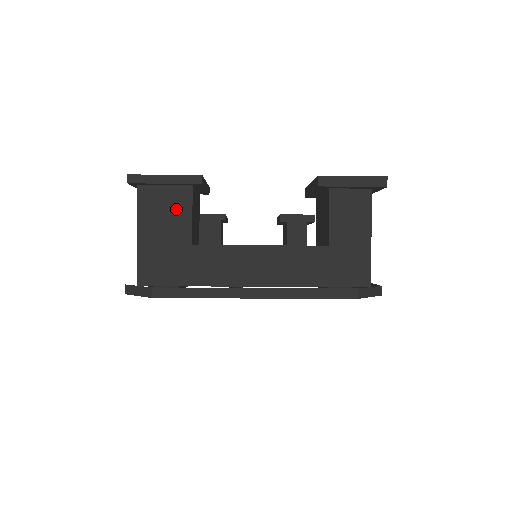
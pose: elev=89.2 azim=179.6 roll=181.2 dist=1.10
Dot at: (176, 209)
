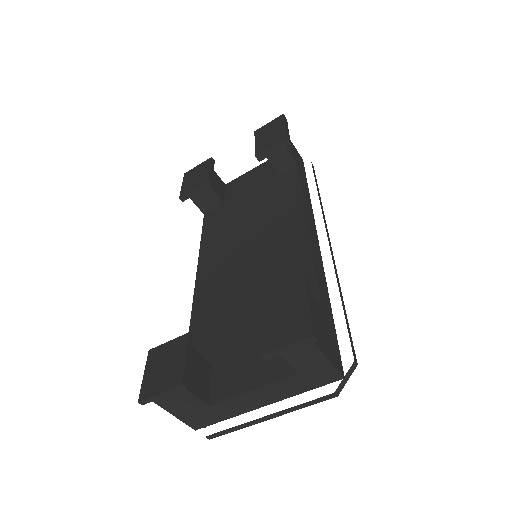
Dot at: (183, 398)
